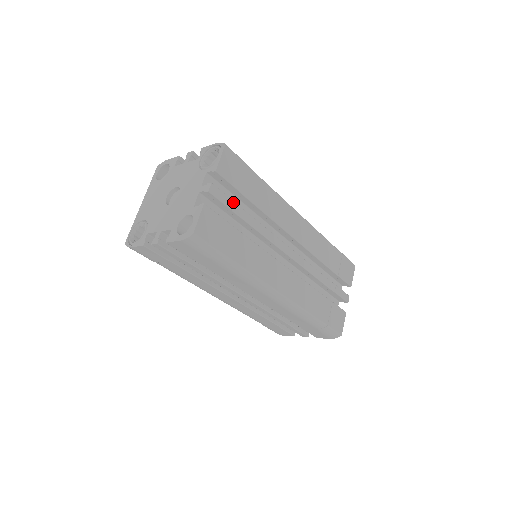
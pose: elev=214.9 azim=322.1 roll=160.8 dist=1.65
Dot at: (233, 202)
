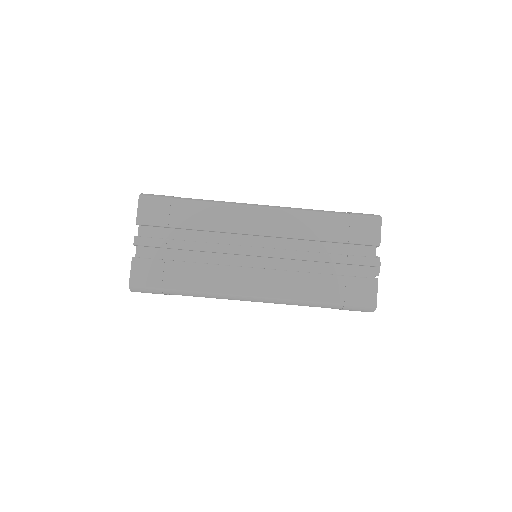
Dot at: (163, 240)
